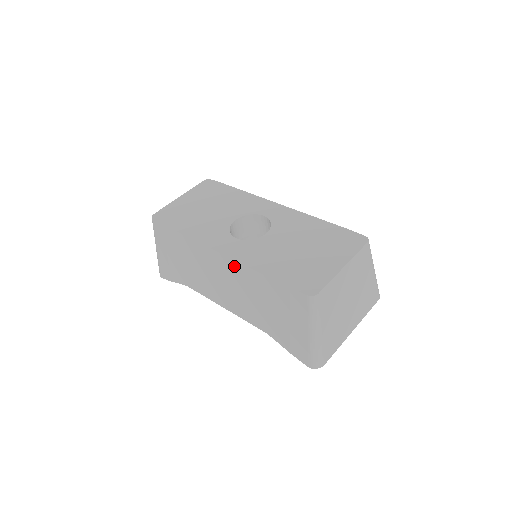
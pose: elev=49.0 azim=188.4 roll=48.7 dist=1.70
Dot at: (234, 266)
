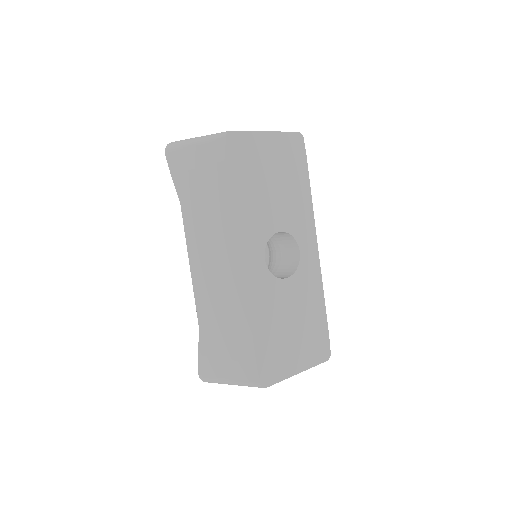
Dot at: (240, 287)
